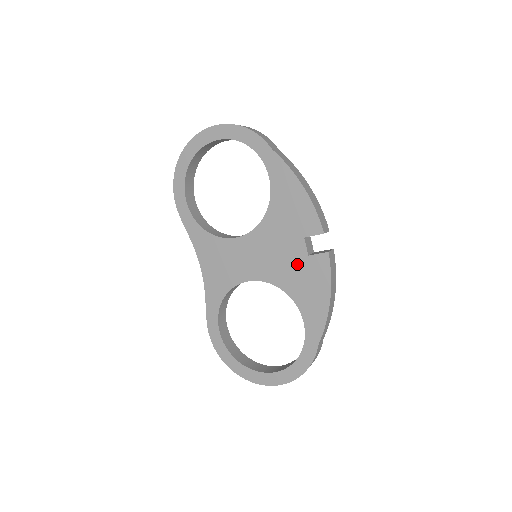
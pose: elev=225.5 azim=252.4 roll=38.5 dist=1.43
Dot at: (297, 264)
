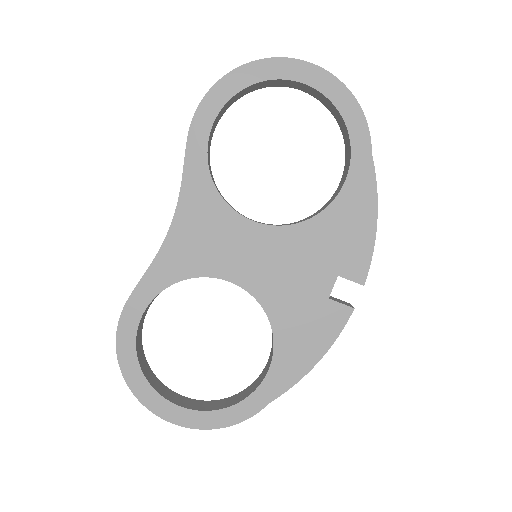
Dot at: (308, 299)
